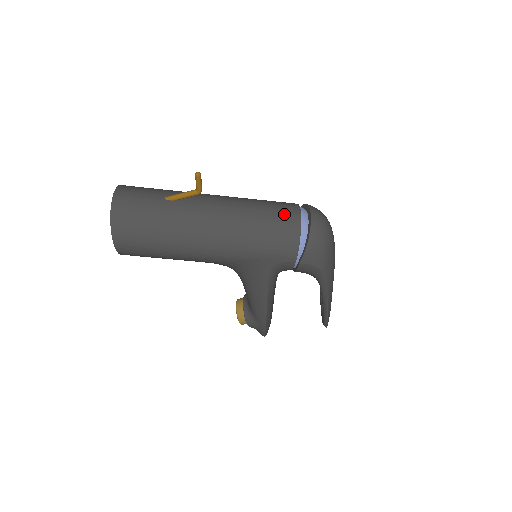
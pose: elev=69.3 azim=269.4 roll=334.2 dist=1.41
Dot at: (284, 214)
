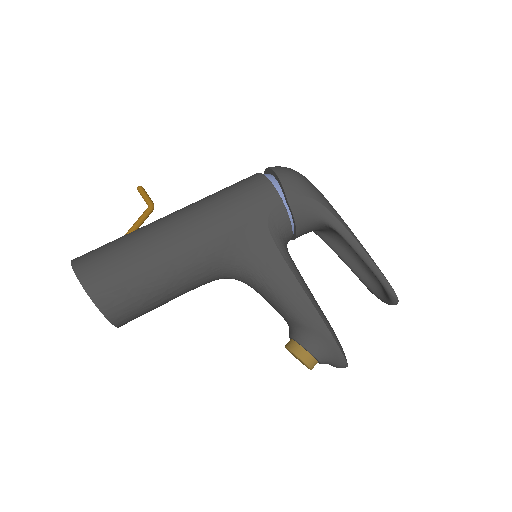
Dot at: (242, 180)
